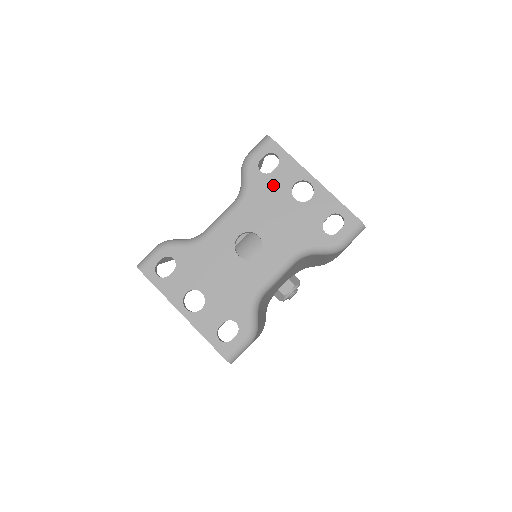
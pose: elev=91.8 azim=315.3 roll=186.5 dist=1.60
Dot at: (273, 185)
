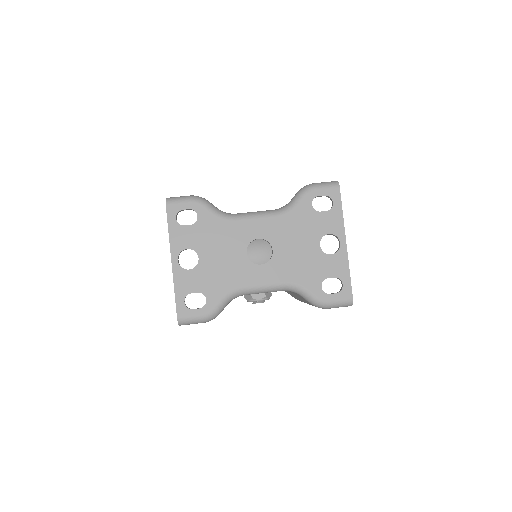
Dot at: (313, 222)
